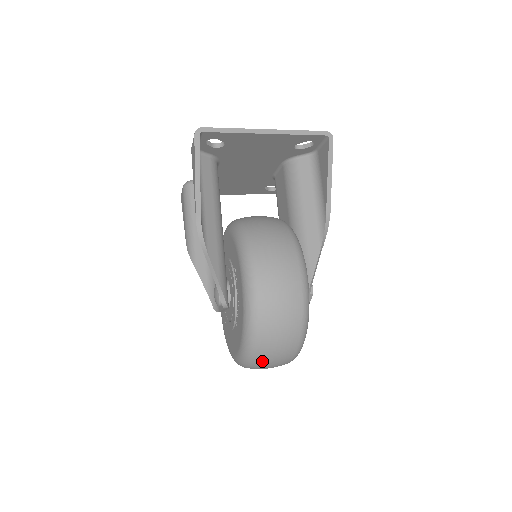
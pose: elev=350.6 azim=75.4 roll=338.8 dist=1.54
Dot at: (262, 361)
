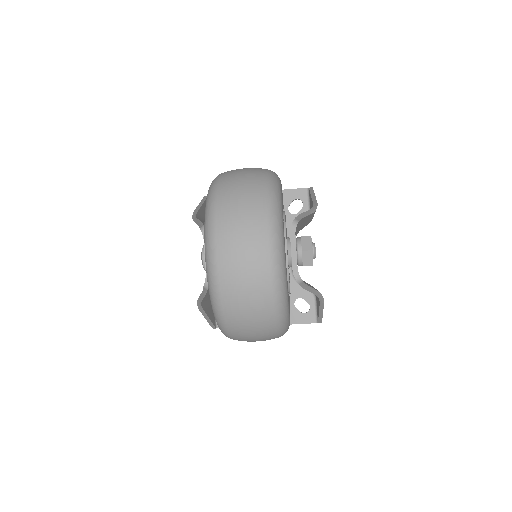
Dot at: (225, 209)
